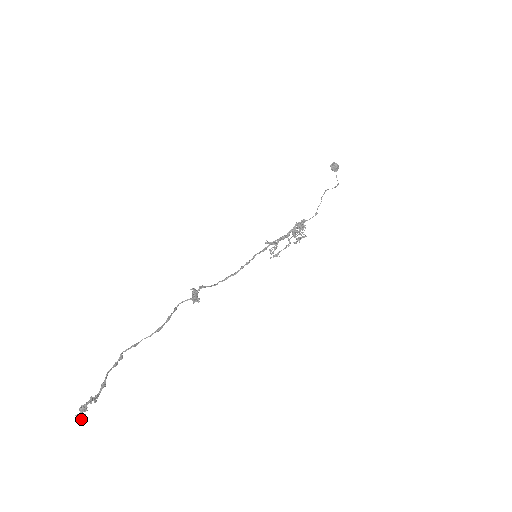
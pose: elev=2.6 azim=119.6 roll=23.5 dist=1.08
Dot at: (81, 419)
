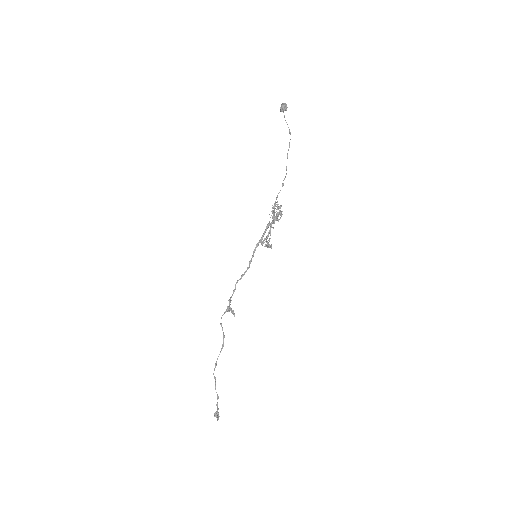
Dot at: (218, 417)
